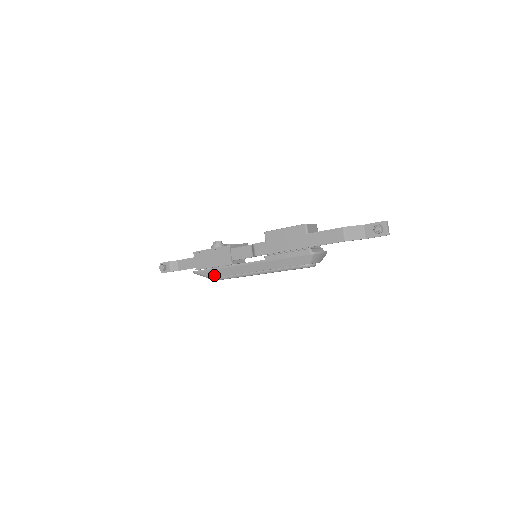
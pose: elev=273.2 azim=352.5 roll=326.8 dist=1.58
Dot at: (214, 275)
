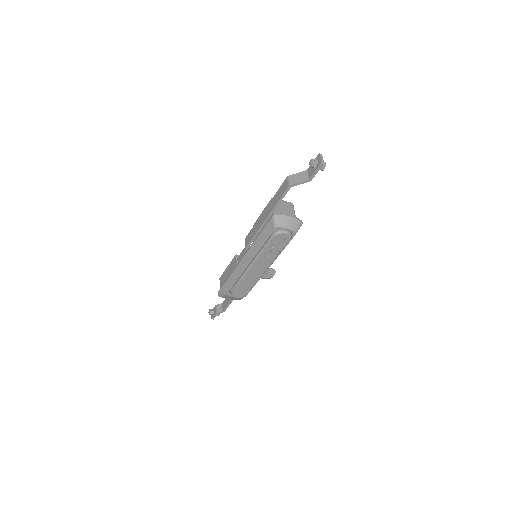
Dot at: (228, 287)
